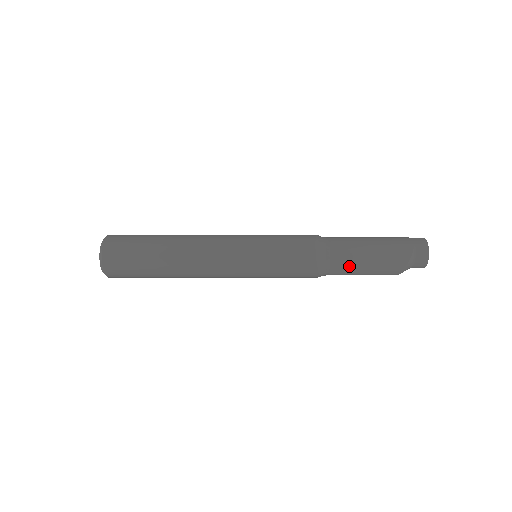
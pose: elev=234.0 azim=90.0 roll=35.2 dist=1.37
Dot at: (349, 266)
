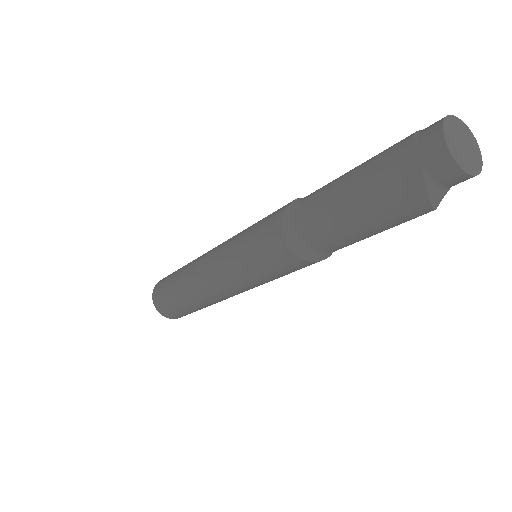
Dot at: (348, 240)
